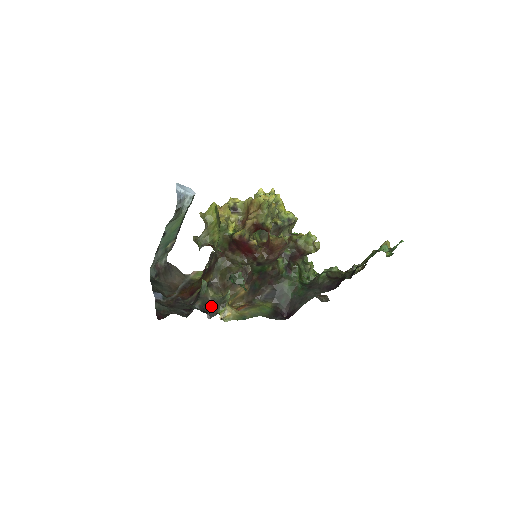
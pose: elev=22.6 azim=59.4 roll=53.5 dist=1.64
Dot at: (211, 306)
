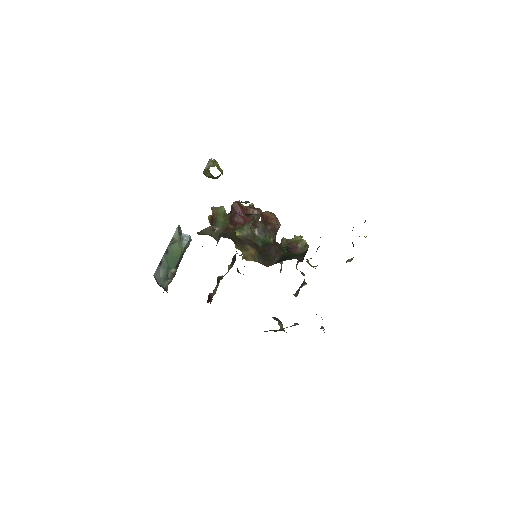
Dot at: (225, 234)
